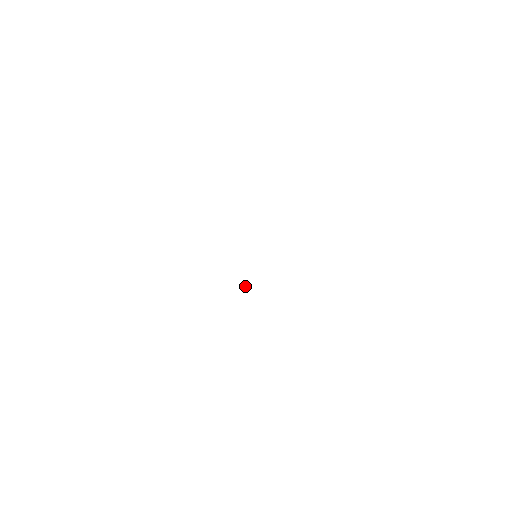
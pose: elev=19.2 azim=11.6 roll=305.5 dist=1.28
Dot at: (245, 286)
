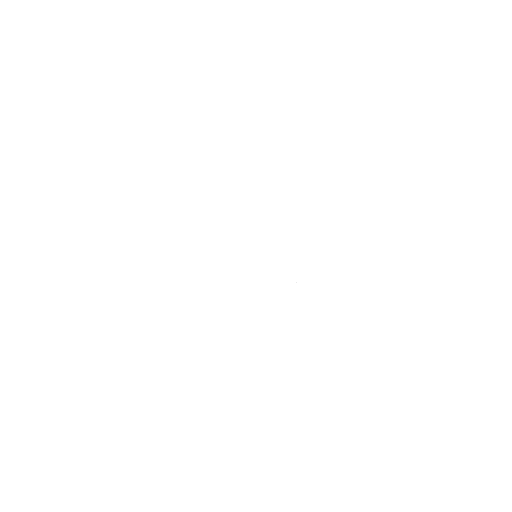
Dot at: occluded
